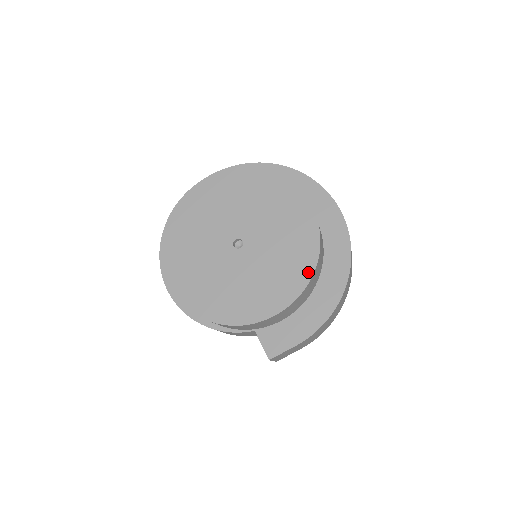
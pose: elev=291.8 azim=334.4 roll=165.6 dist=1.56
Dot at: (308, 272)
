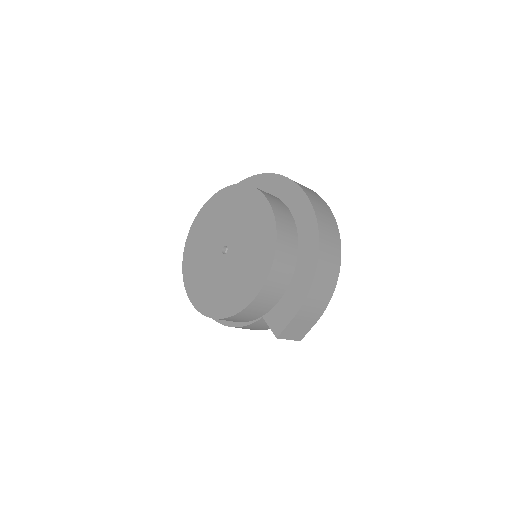
Dot at: (272, 250)
